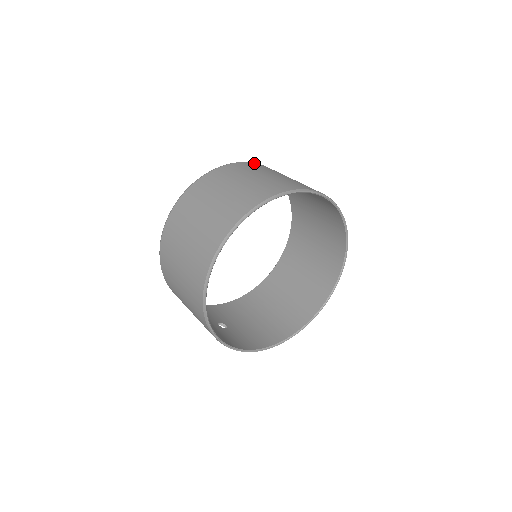
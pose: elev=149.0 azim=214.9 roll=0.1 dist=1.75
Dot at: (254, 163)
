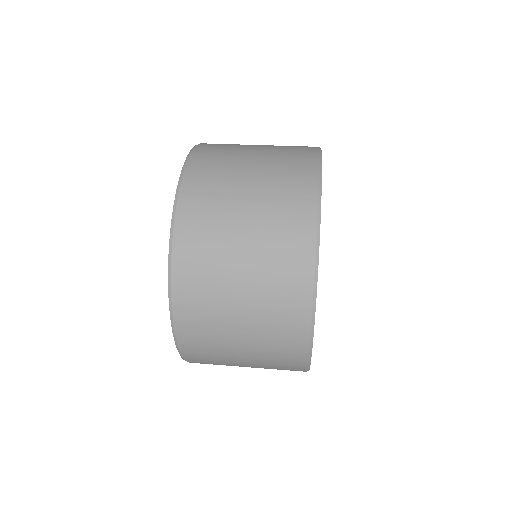
Dot at: (206, 143)
